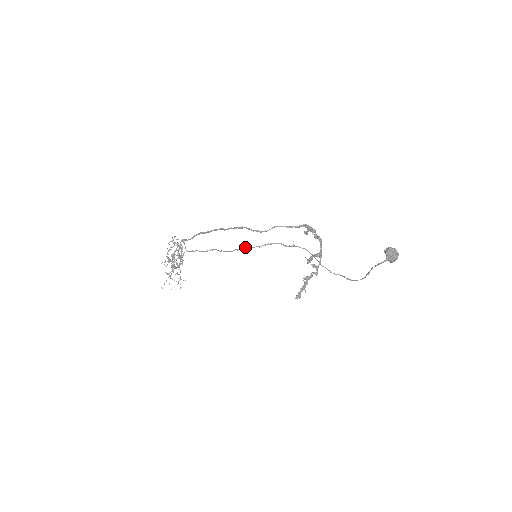
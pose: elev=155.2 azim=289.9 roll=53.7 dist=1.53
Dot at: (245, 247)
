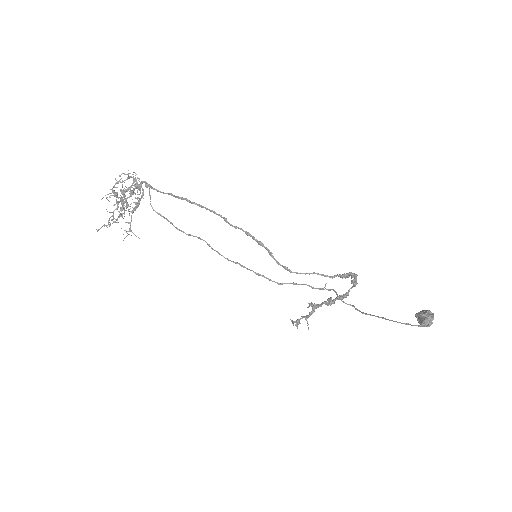
Dot at: (257, 273)
